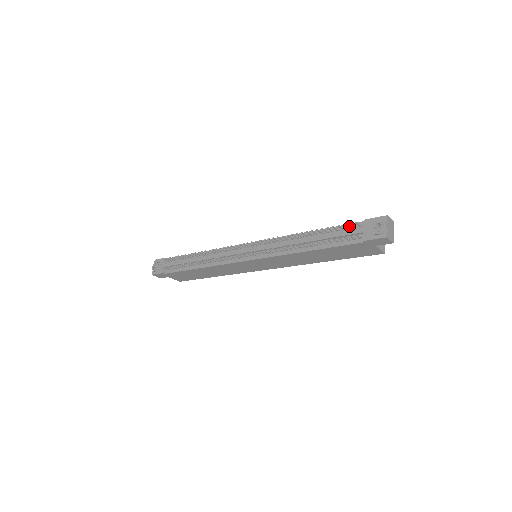
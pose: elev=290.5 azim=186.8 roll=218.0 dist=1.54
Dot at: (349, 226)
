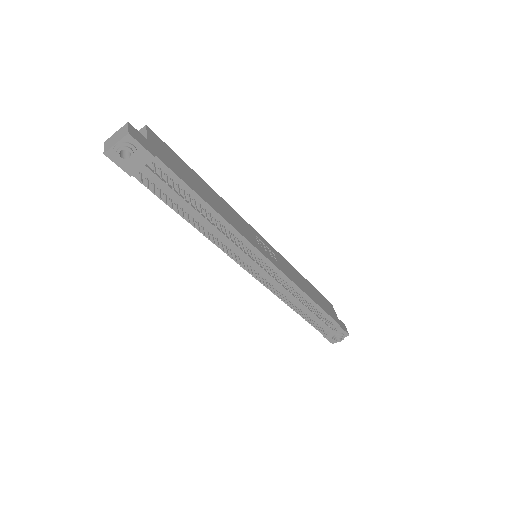
Dot at: (331, 320)
